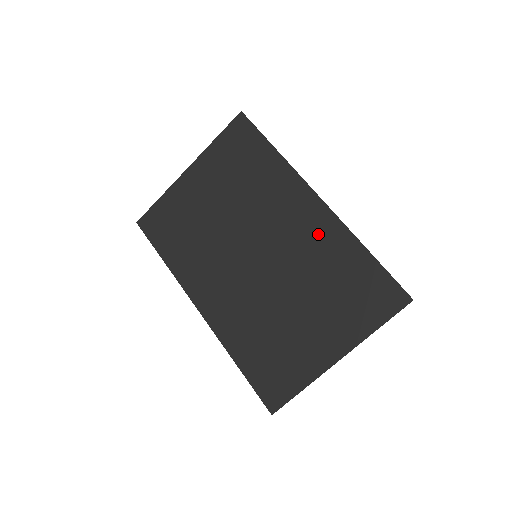
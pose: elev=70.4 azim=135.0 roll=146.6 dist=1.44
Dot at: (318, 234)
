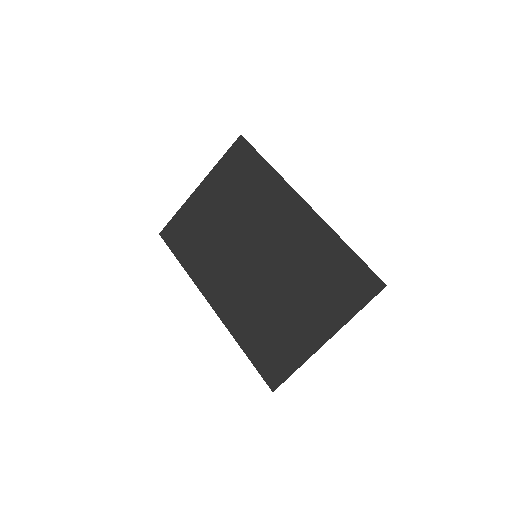
Dot at: (306, 234)
